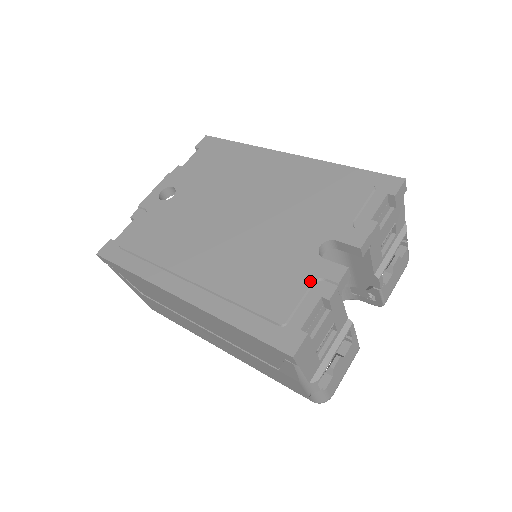
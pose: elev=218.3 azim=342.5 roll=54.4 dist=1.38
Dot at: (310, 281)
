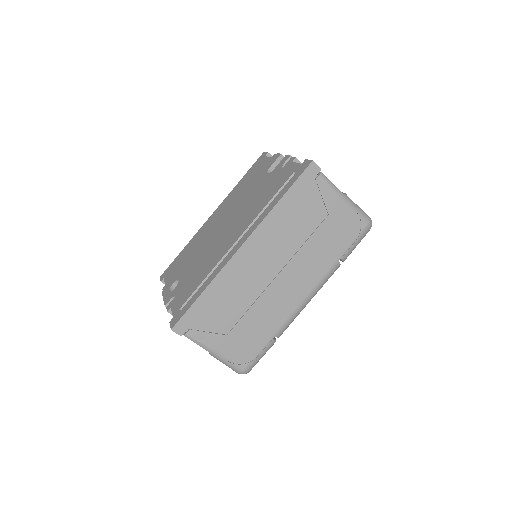
Dot at: (281, 169)
